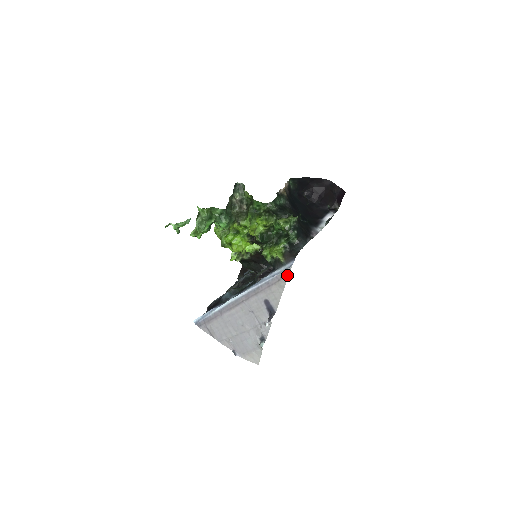
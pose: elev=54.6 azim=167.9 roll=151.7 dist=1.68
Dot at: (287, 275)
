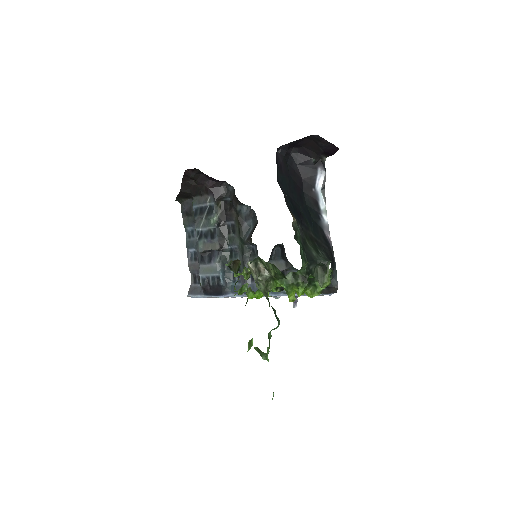
Dot at: occluded
